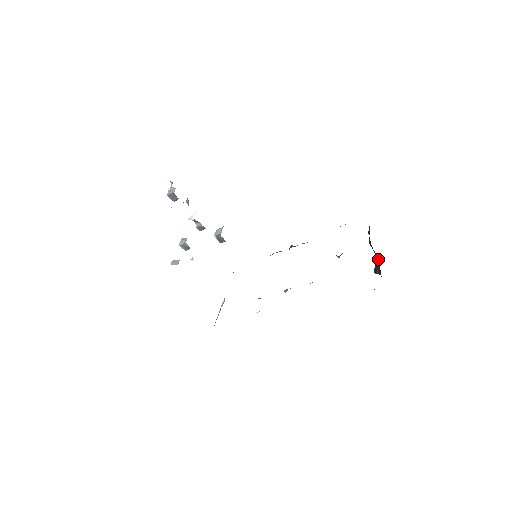
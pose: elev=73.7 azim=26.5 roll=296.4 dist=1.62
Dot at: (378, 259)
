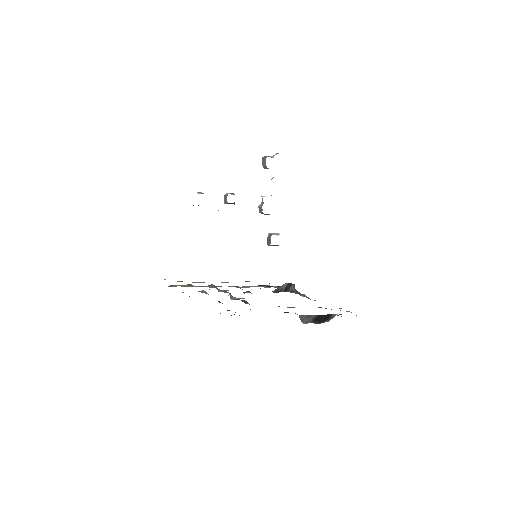
Dot at: occluded
